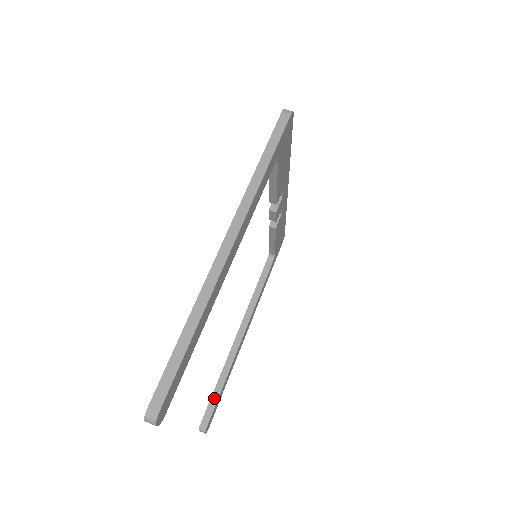
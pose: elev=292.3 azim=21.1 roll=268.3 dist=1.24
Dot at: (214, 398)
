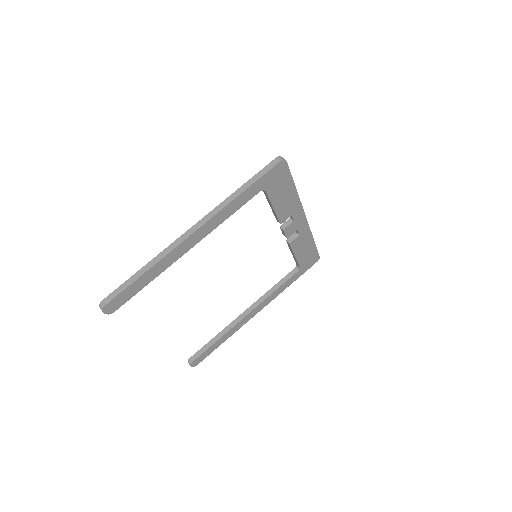
Dot at: (206, 346)
